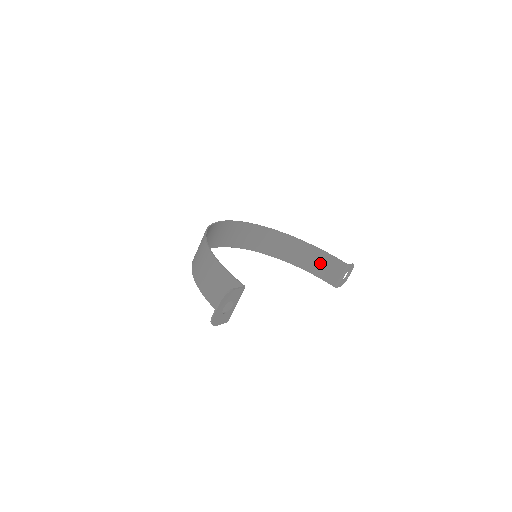
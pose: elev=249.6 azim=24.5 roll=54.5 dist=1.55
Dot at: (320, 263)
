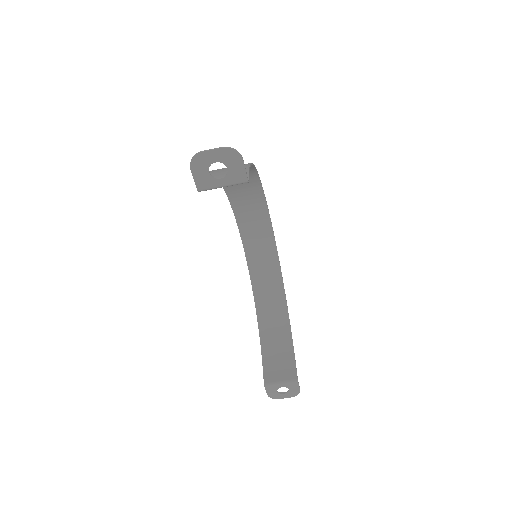
Dot at: (279, 353)
